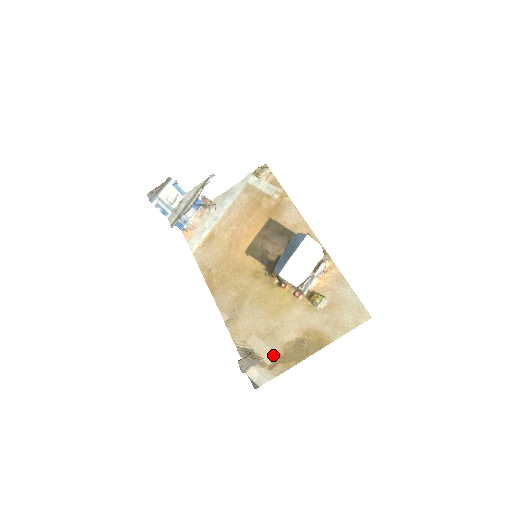
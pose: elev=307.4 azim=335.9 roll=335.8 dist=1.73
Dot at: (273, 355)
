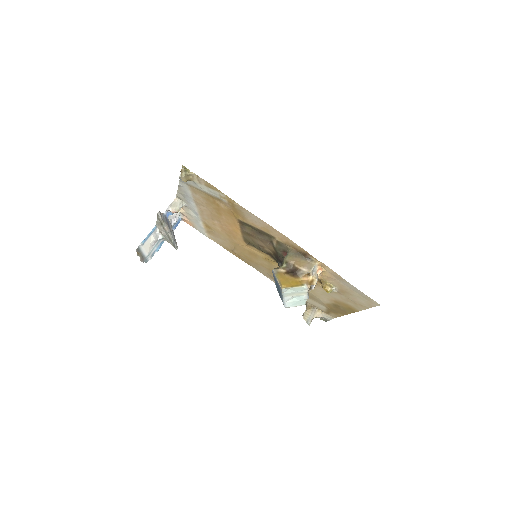
Dot at: (323, 308)
